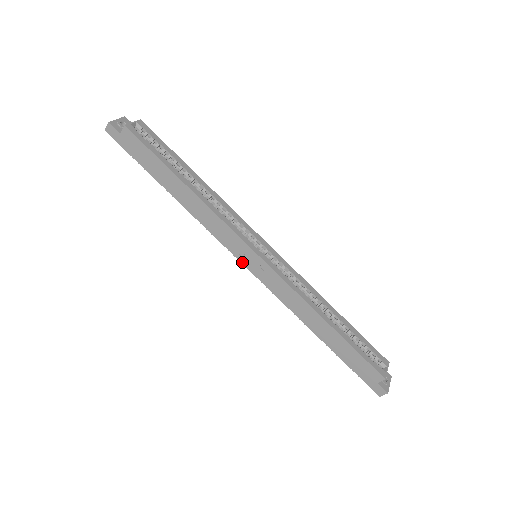
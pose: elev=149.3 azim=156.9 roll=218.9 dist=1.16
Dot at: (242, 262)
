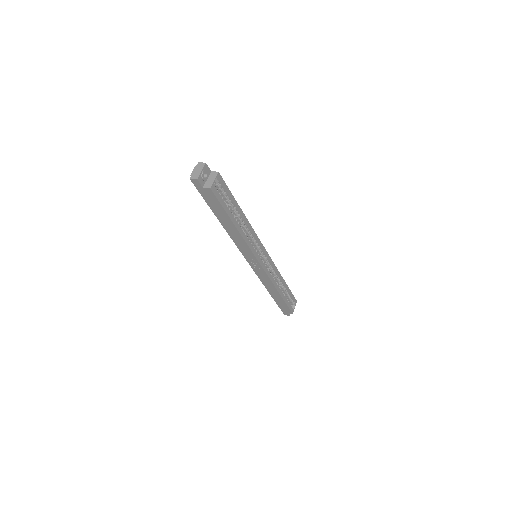
Dot at: (247, 260)
